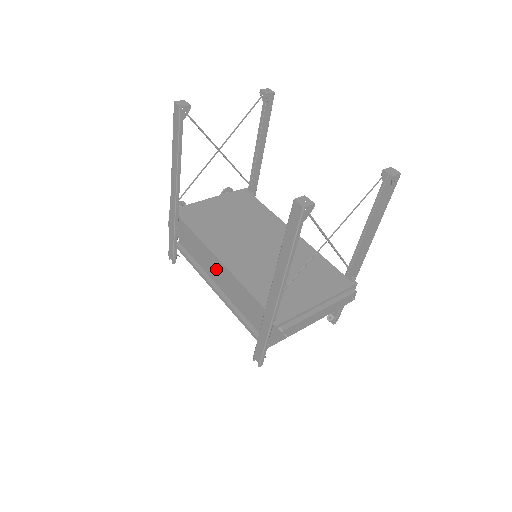
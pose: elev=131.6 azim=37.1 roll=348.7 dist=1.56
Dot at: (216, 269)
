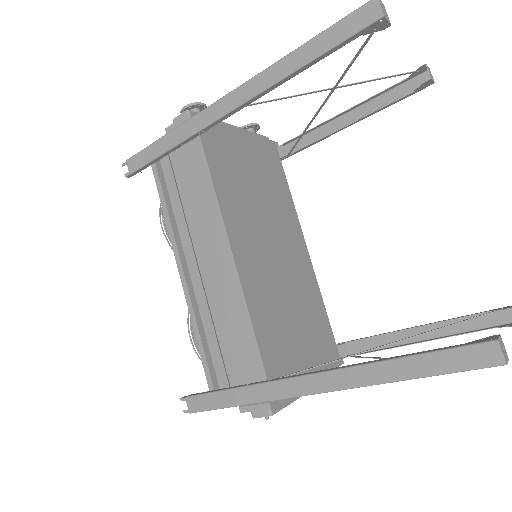
Dot at: (213, 255)
